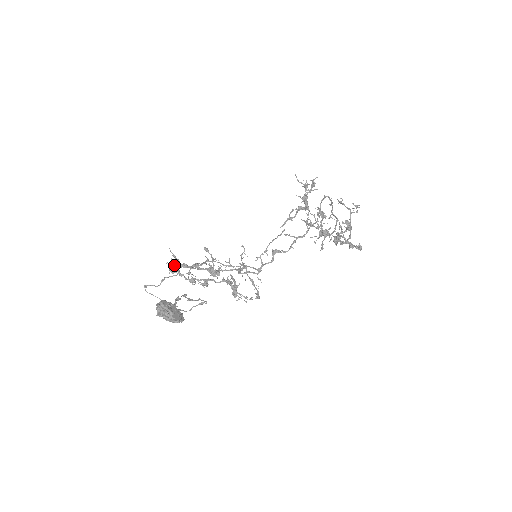
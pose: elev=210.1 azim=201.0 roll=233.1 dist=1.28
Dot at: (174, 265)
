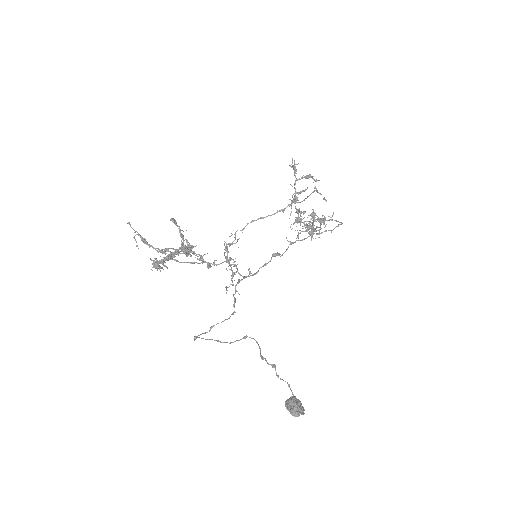
Dot at: (160, 262)
